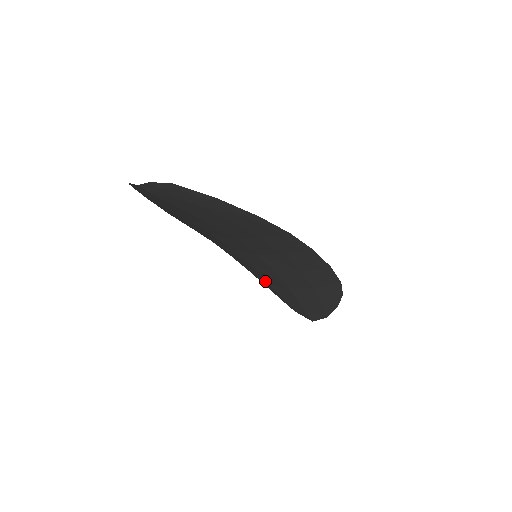
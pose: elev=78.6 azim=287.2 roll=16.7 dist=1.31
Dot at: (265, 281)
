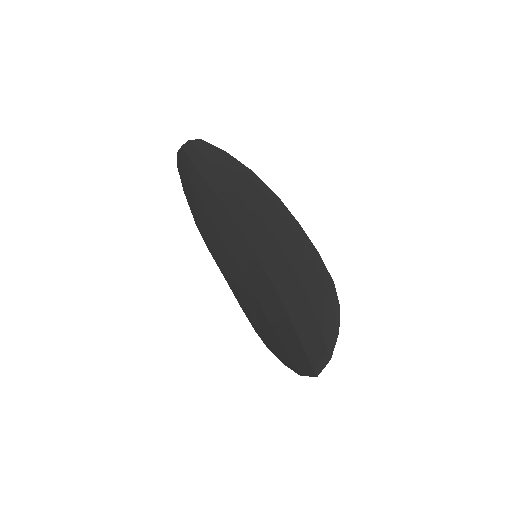
Dot at: (268, 327)
